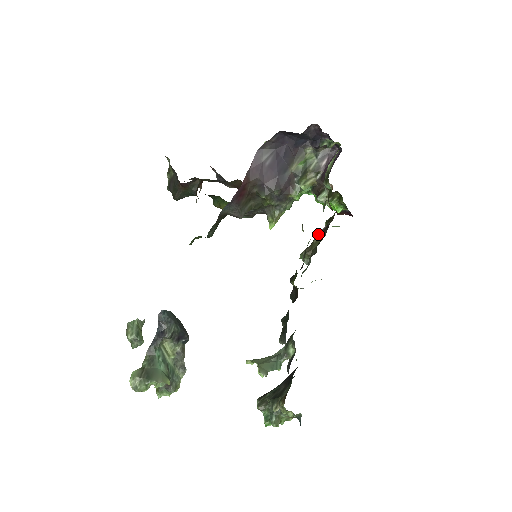
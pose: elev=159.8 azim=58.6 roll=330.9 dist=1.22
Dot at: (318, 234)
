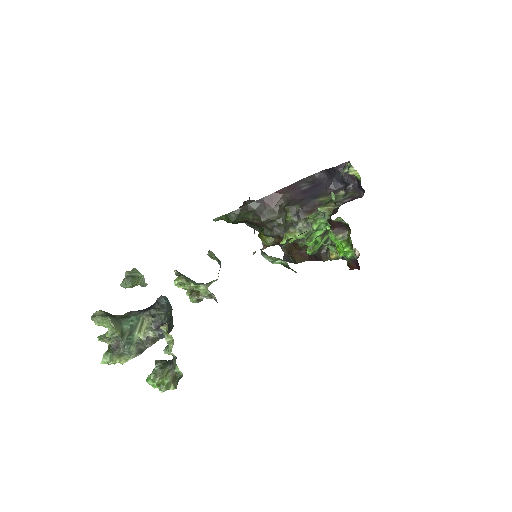
Dot at: occluded
